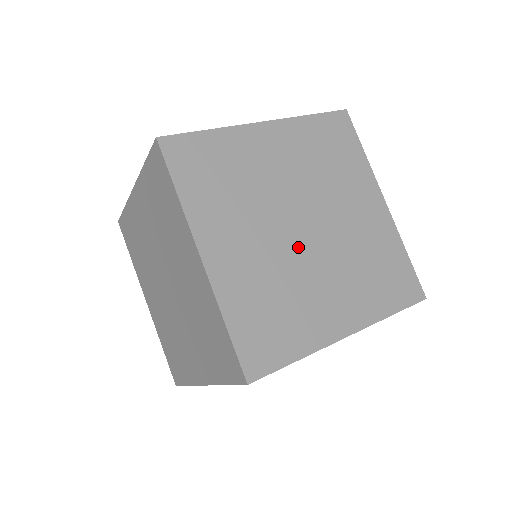
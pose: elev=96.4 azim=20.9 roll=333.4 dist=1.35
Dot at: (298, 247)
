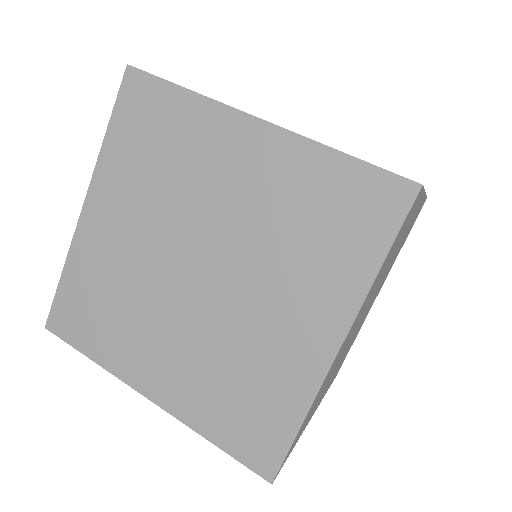
Dot at: occluded
